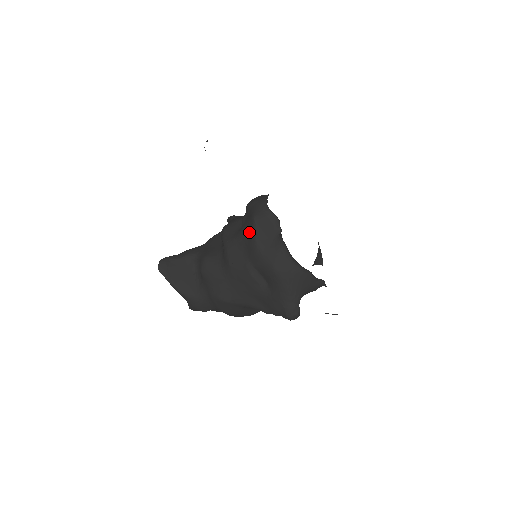
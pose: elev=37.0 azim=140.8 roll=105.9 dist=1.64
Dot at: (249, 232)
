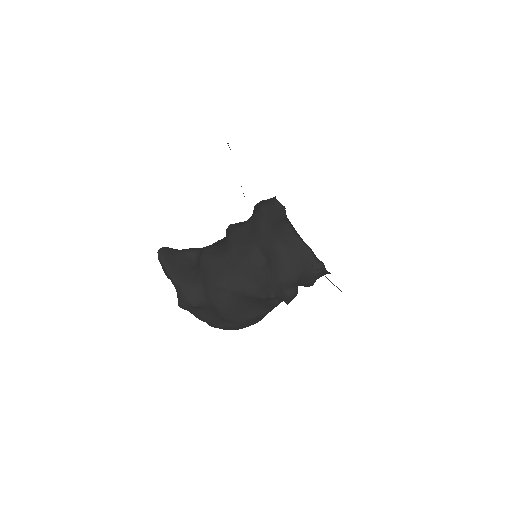
Dot at: (256, 216)
